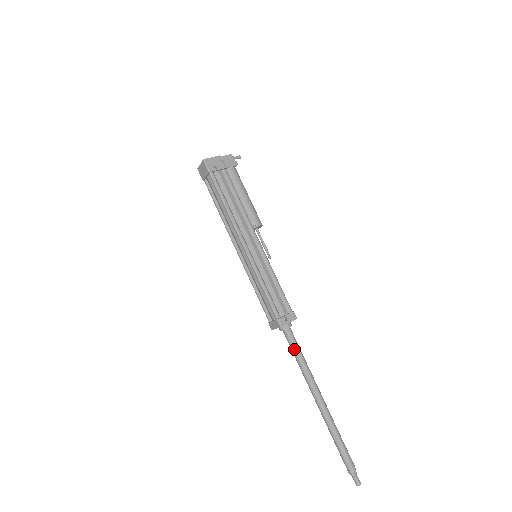
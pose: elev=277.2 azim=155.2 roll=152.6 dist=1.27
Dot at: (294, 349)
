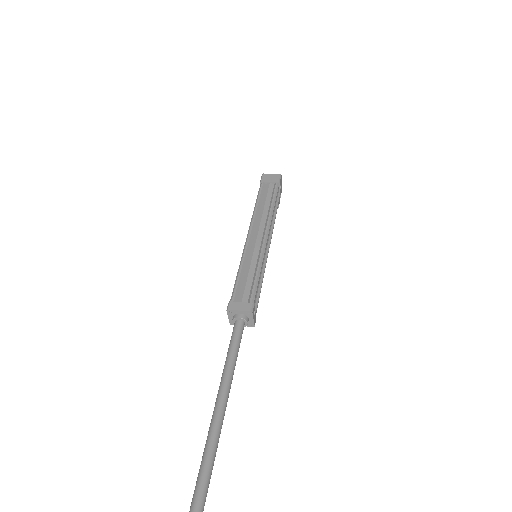
Dot at: (238, 343)
